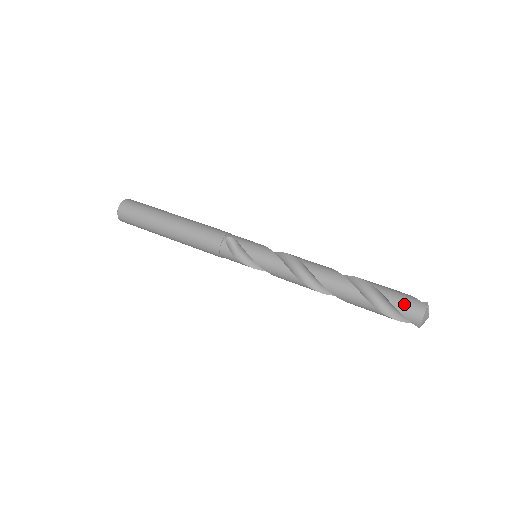
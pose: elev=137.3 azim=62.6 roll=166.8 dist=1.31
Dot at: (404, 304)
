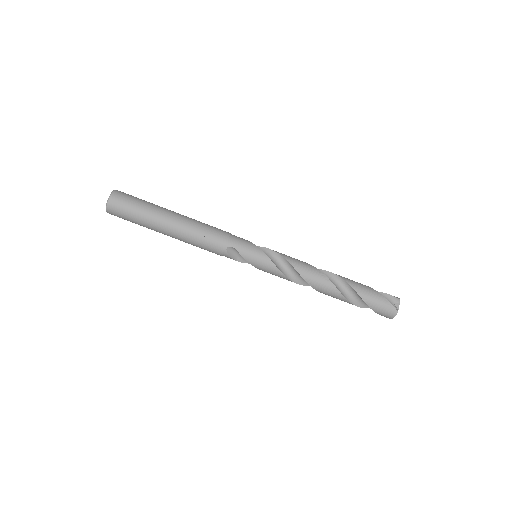
Dot at: (380, 310)
